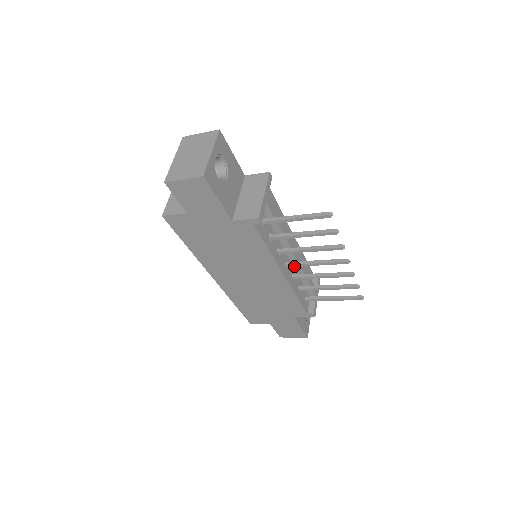
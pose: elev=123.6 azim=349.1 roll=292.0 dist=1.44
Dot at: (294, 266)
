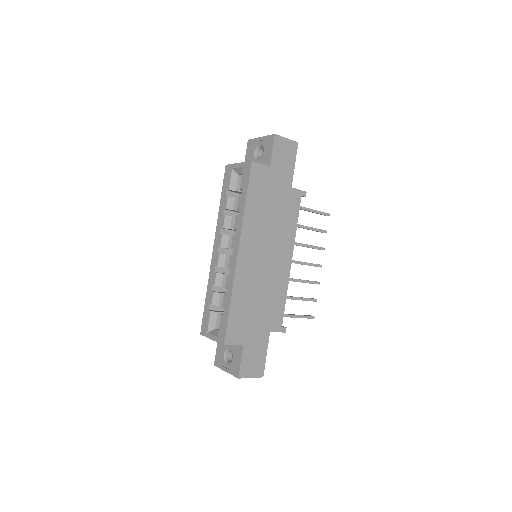
Dot at: occluded
